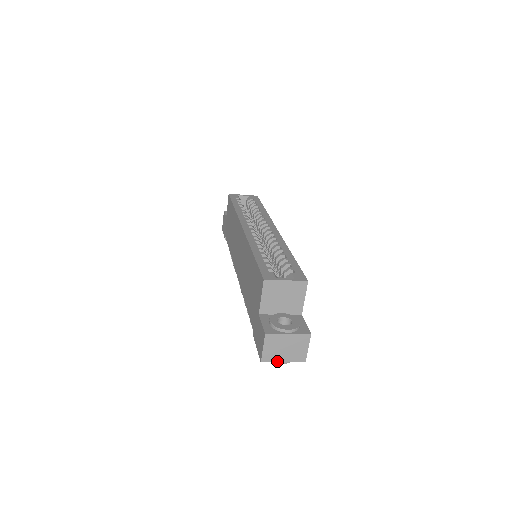
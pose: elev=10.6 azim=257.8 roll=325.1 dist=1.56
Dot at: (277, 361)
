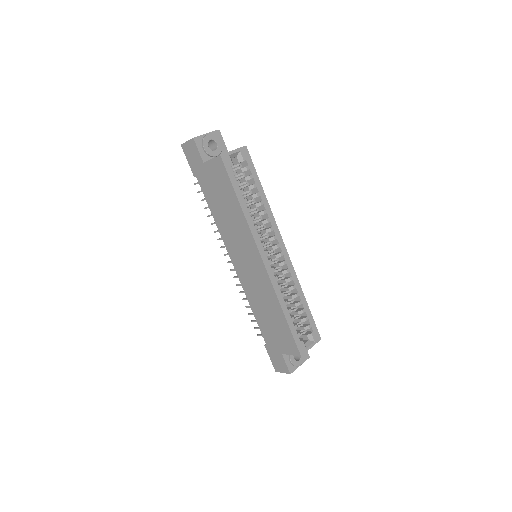
Dot at: occluded
